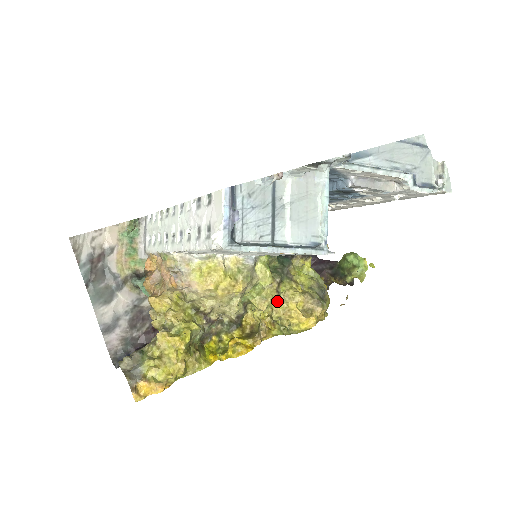
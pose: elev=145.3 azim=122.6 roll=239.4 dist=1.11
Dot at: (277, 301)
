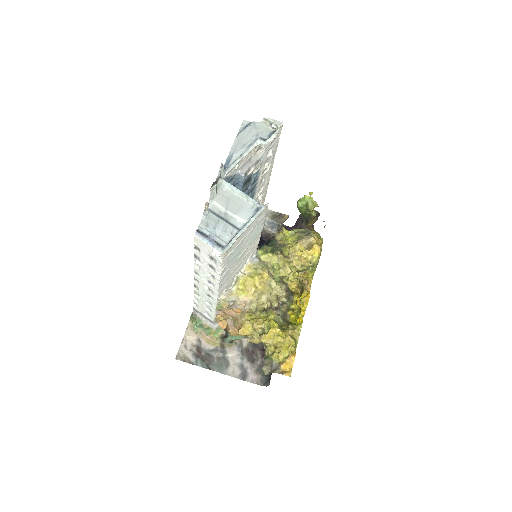
Dot at: (291, 261)
